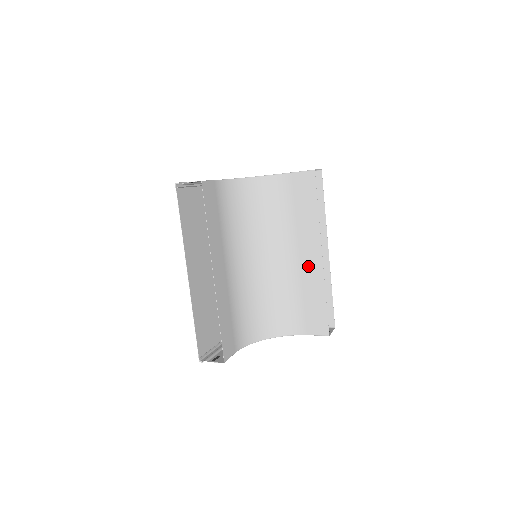
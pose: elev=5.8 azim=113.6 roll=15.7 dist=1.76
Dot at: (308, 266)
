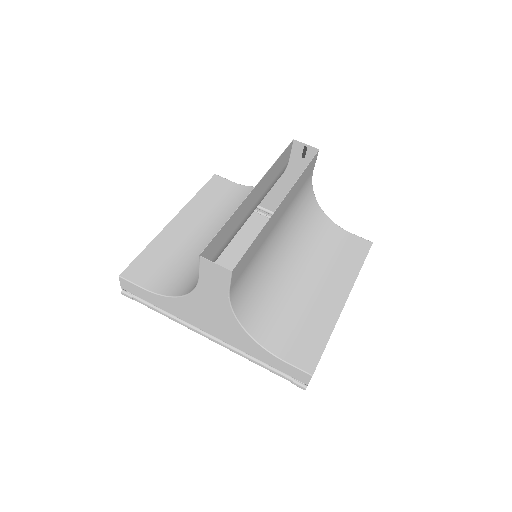
Dot at: (245, 210)
